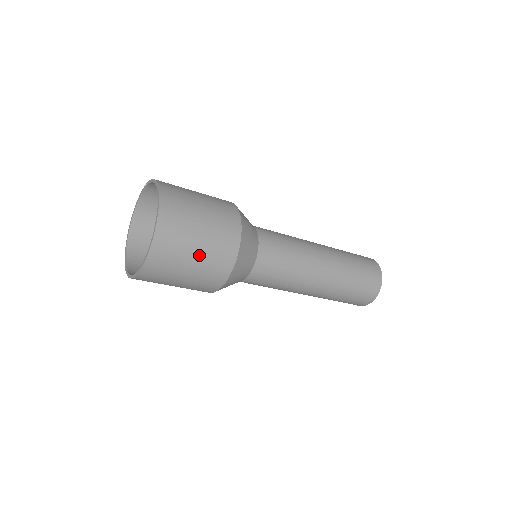
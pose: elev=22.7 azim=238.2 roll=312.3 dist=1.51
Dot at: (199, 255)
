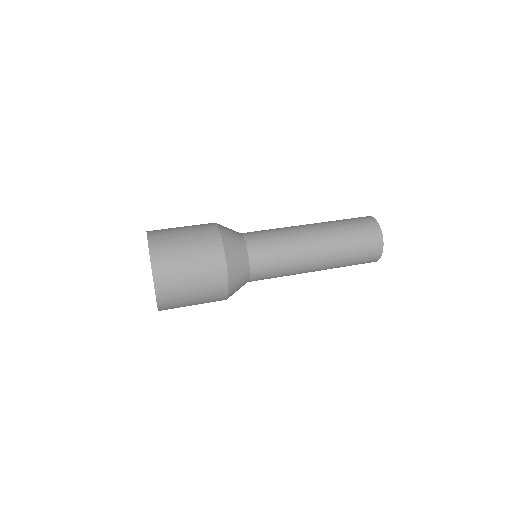
Dot at: (195, 279)
